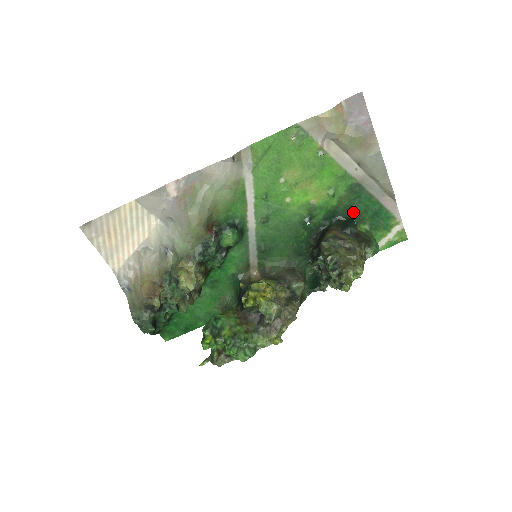
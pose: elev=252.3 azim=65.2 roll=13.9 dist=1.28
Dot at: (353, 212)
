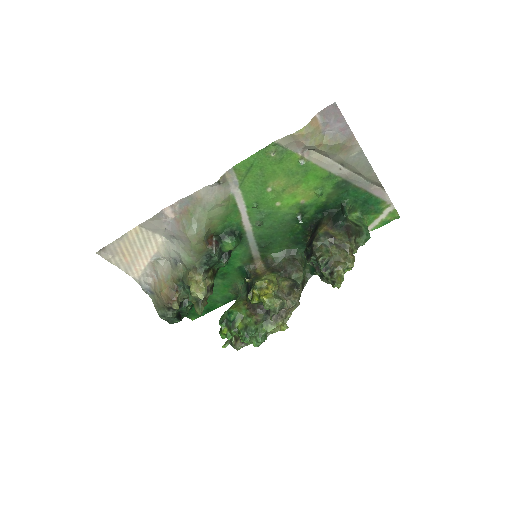
Dot at: (342, 205)
